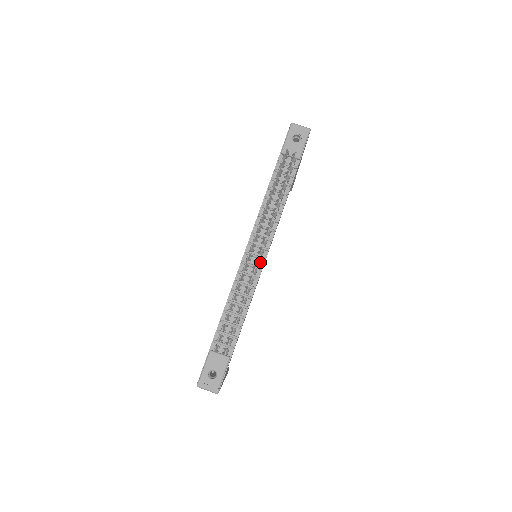
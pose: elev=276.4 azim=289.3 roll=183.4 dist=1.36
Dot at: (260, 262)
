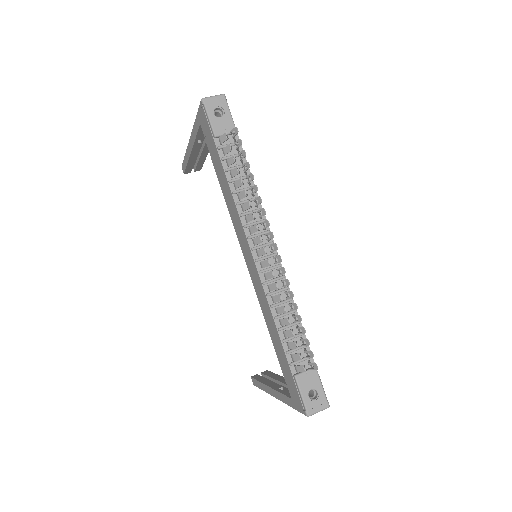
Dot at: (275, 259)
